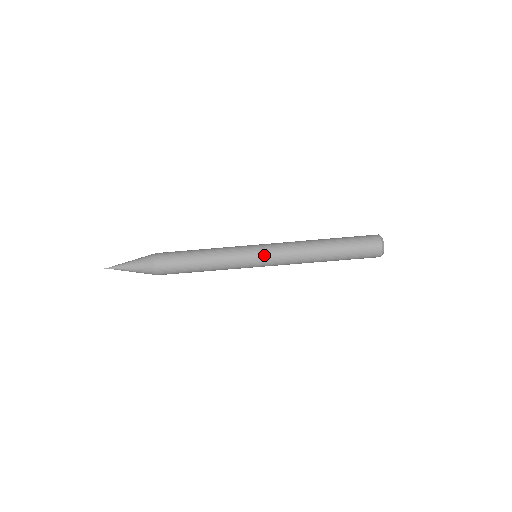
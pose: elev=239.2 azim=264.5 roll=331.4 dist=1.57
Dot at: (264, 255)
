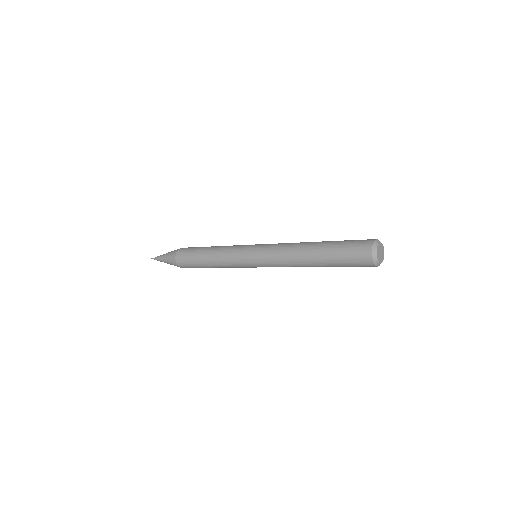
Dot at: occluded
